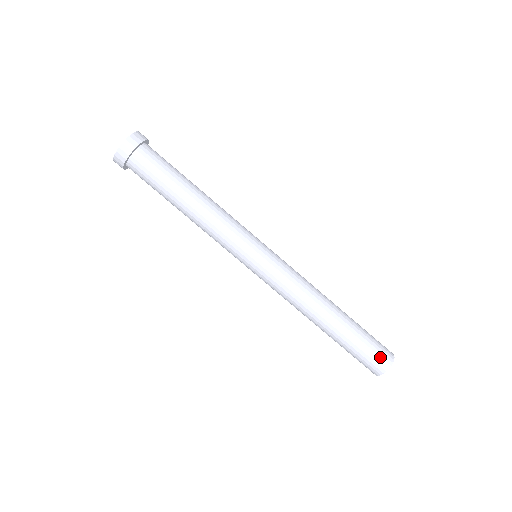
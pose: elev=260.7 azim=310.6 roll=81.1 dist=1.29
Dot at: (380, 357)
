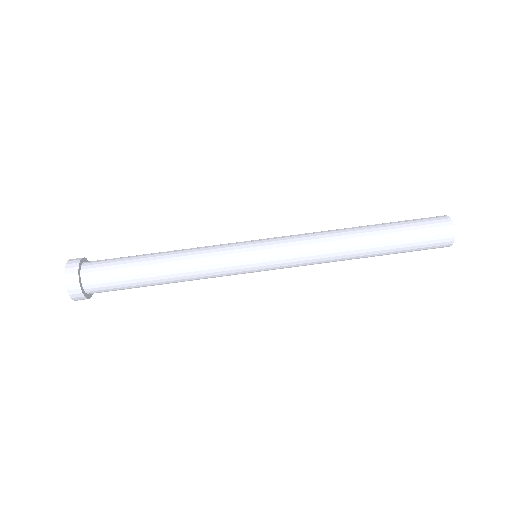
Dot at: (438, 232)
